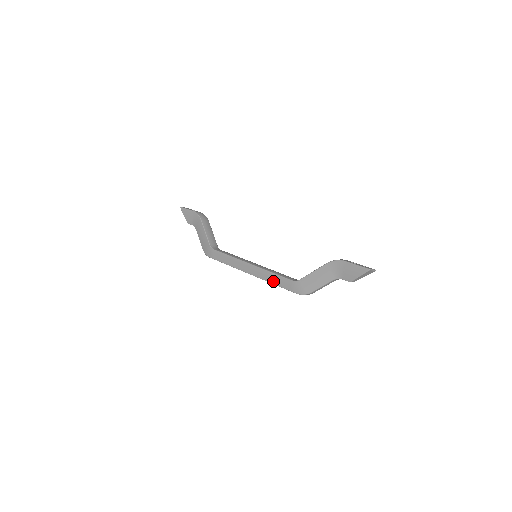
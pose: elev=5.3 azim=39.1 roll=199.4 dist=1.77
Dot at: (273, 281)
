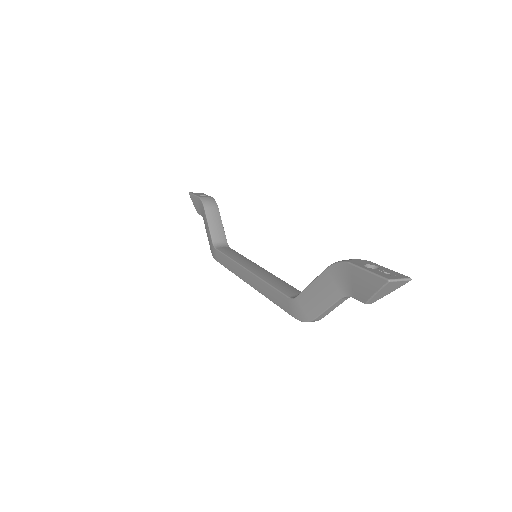
Dot at: (270, 297)
